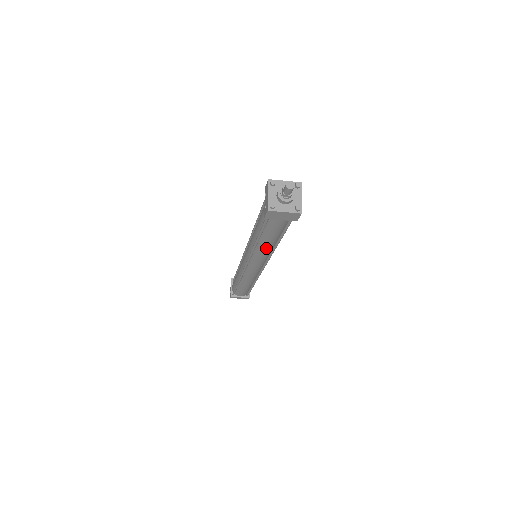
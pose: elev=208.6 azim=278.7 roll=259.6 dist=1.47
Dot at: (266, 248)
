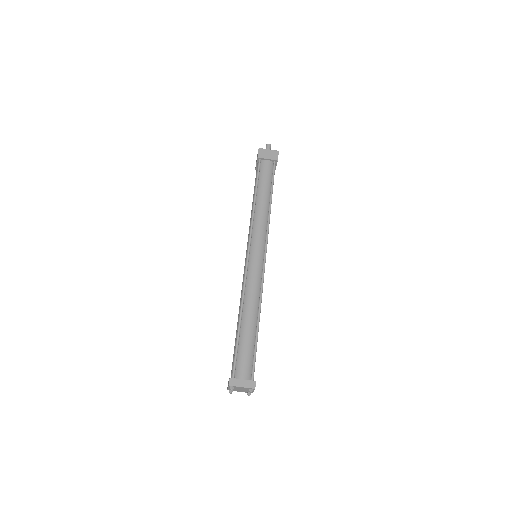
Dot at: (263, 208)
